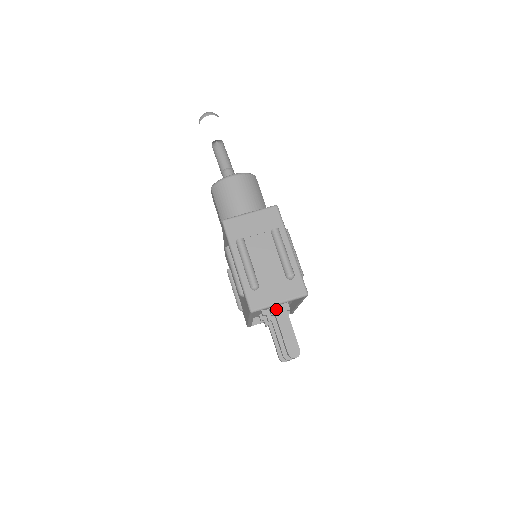
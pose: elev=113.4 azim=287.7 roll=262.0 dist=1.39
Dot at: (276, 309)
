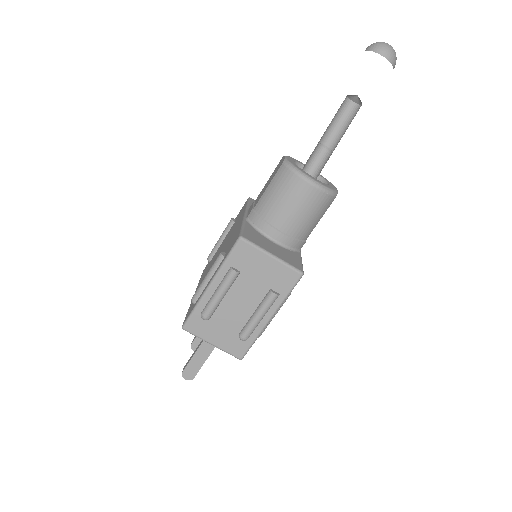
Dot at: occluded
